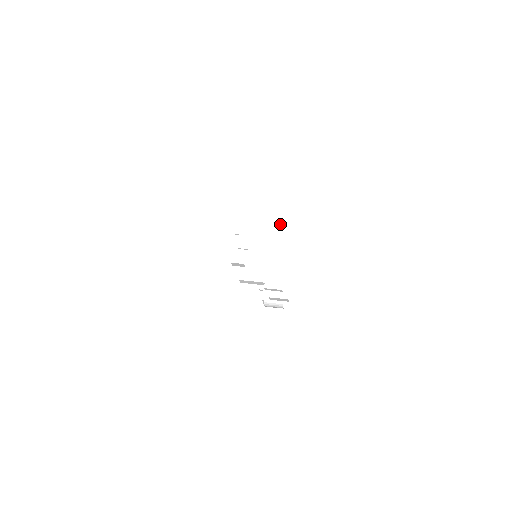
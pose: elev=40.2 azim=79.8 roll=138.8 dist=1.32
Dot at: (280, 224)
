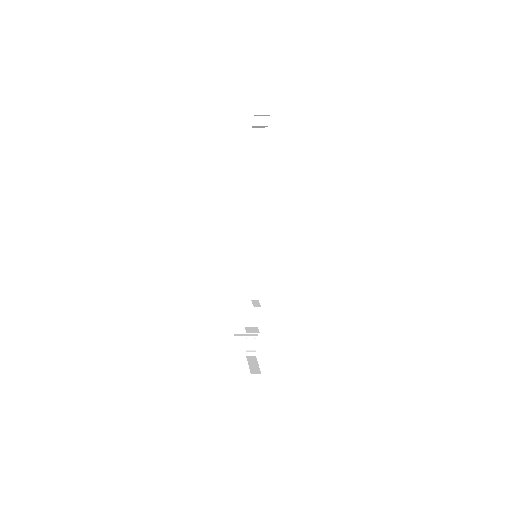
Dot at: occluded
